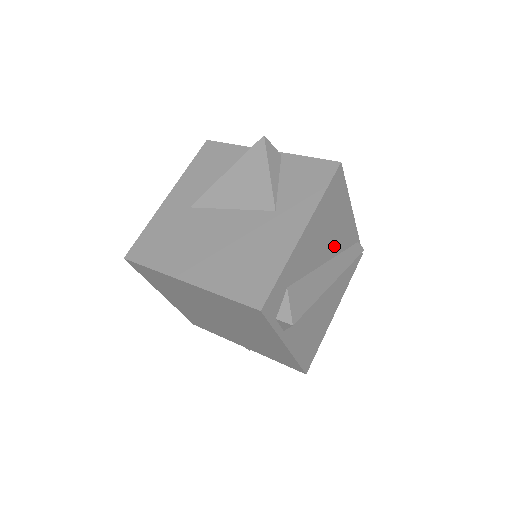
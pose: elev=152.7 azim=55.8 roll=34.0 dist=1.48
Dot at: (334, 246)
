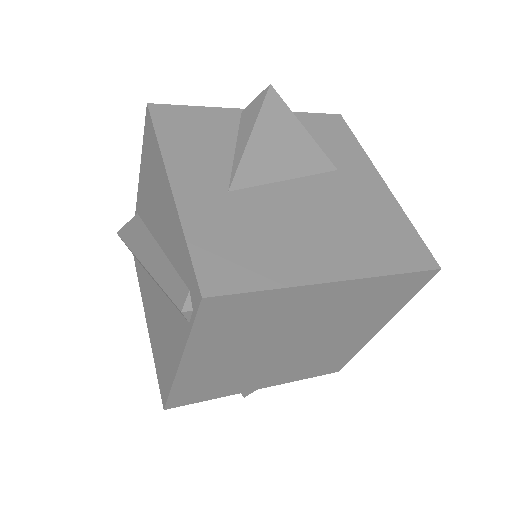
Dot at: occluded
